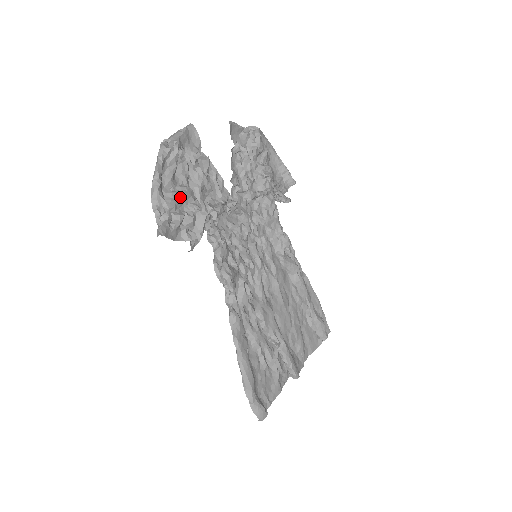
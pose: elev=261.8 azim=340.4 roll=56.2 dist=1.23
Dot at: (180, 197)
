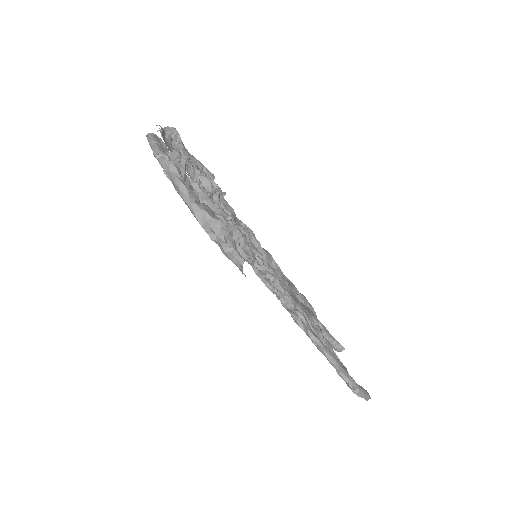
Dot at: (212, 215)
